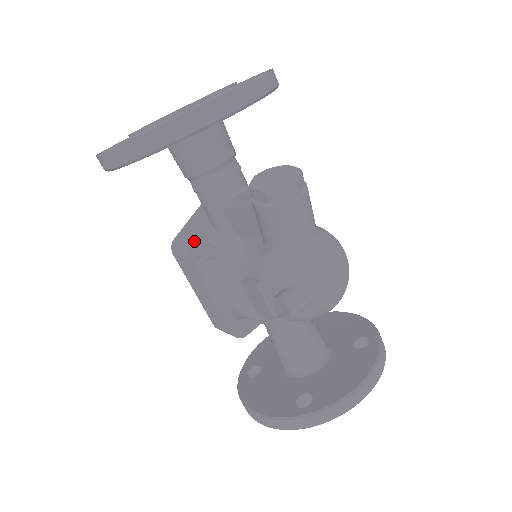
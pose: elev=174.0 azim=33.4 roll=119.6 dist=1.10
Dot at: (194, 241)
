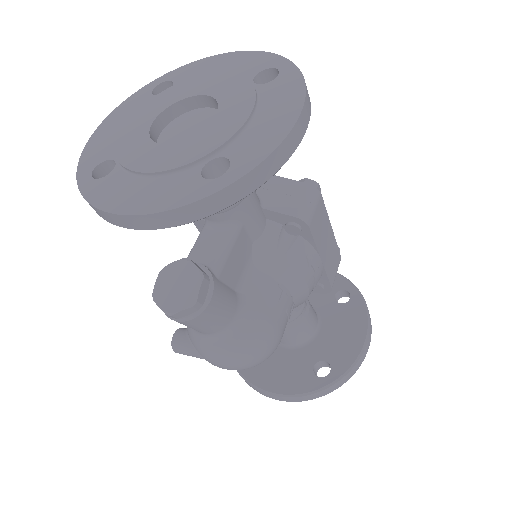
Dot at: occluded
